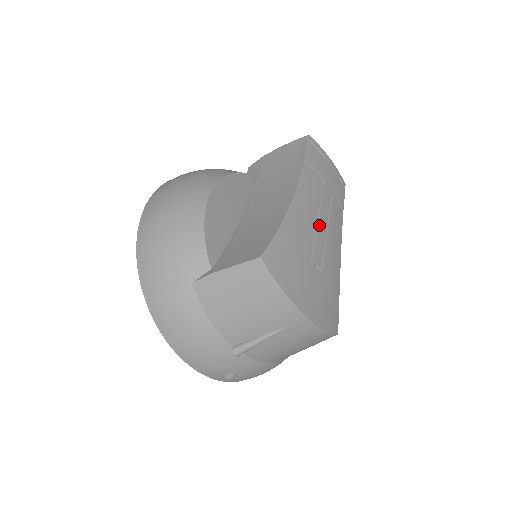
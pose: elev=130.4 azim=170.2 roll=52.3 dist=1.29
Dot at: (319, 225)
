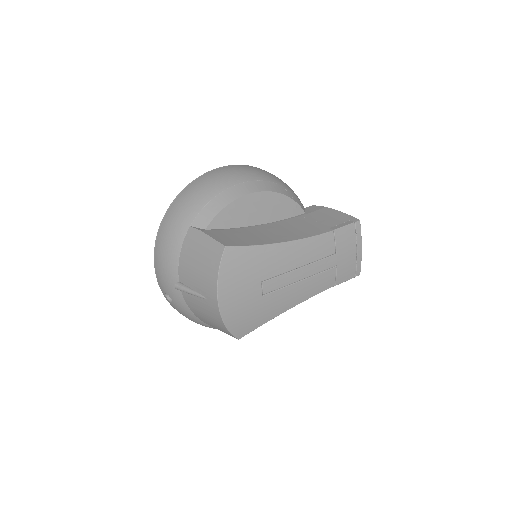
Dot at: (295, 272)
